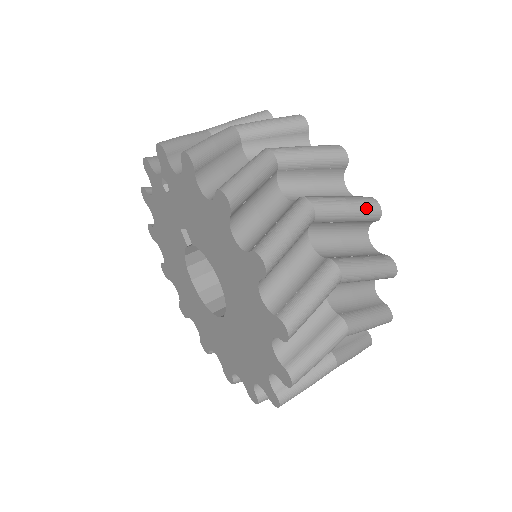
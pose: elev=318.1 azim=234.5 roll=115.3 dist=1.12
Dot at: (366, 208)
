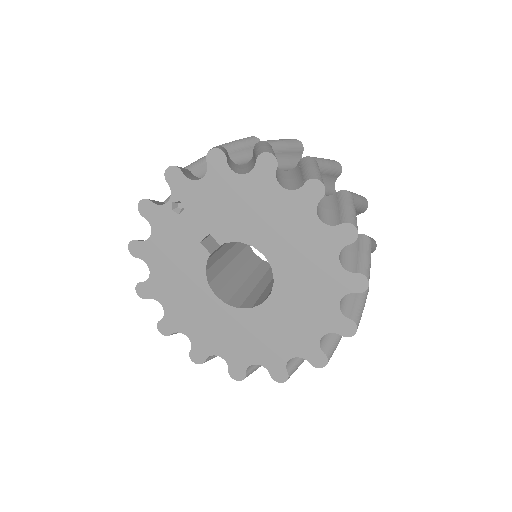
Dot at: (335, 163)
